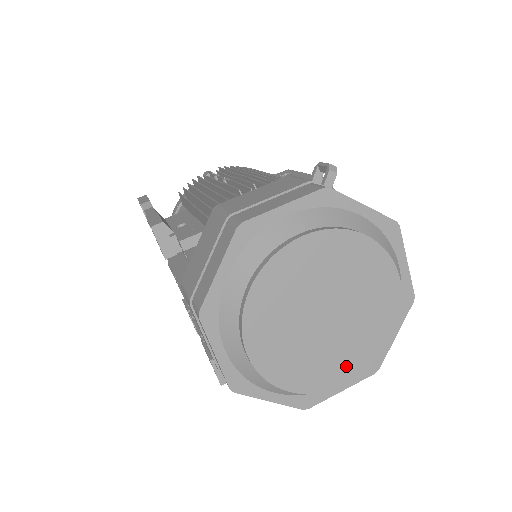
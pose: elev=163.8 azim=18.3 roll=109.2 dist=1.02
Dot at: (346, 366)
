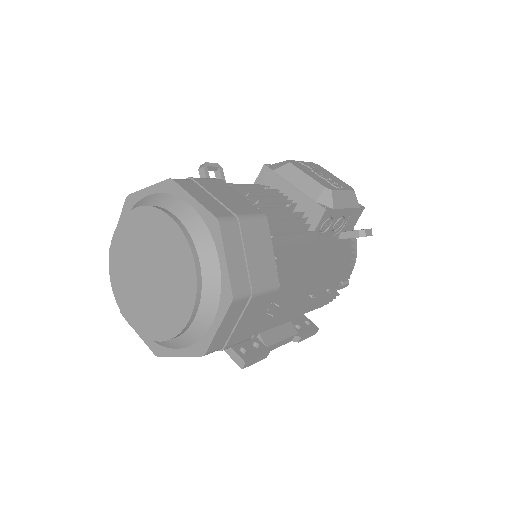
Dot at: (181, 305)
